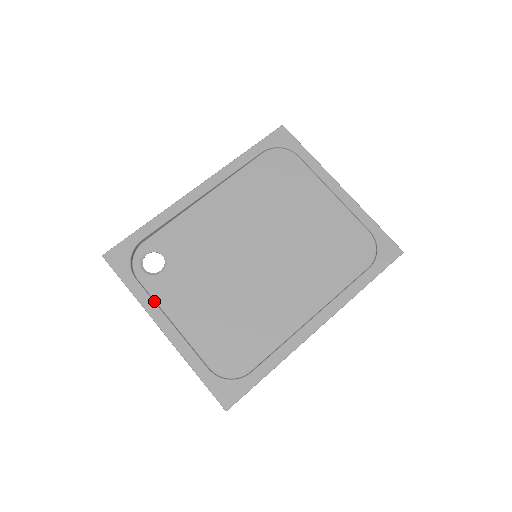
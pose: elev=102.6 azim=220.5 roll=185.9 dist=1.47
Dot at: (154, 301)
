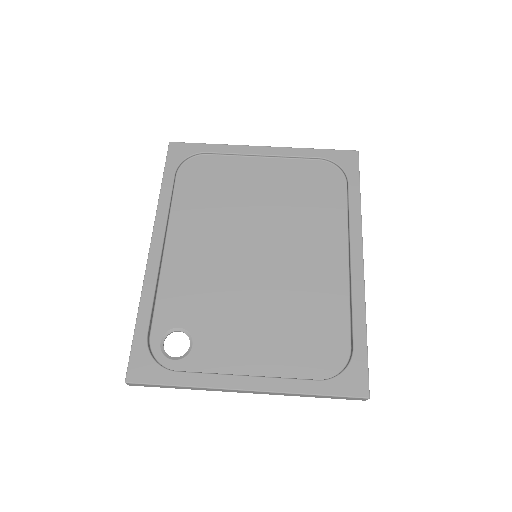
Dot at: (213, 373)
